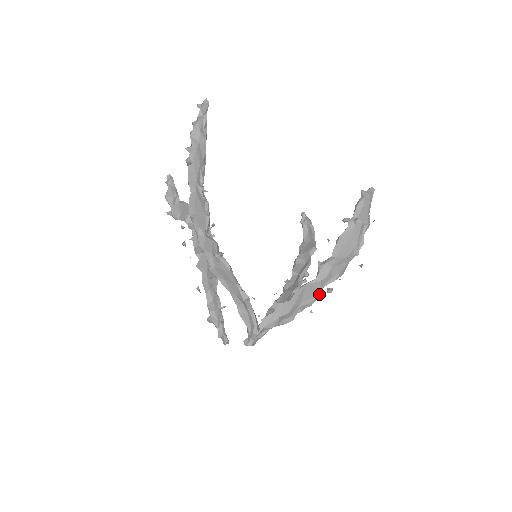
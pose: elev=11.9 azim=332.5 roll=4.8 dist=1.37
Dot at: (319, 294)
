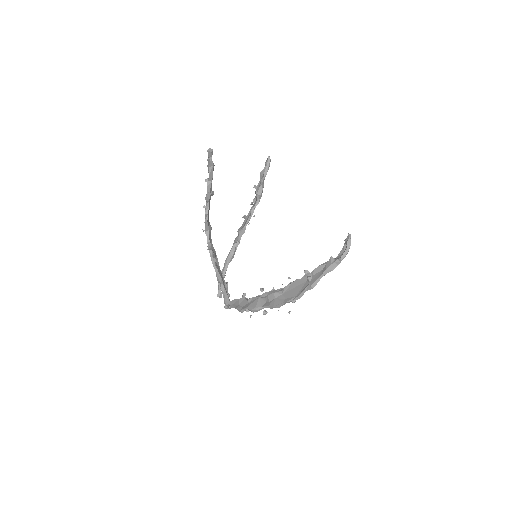
Dot at: (260, 309)
